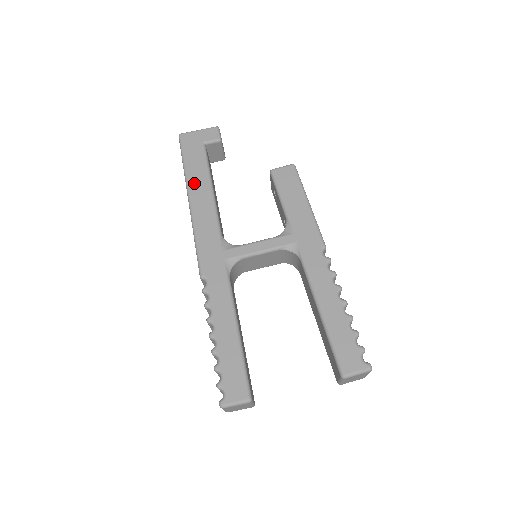
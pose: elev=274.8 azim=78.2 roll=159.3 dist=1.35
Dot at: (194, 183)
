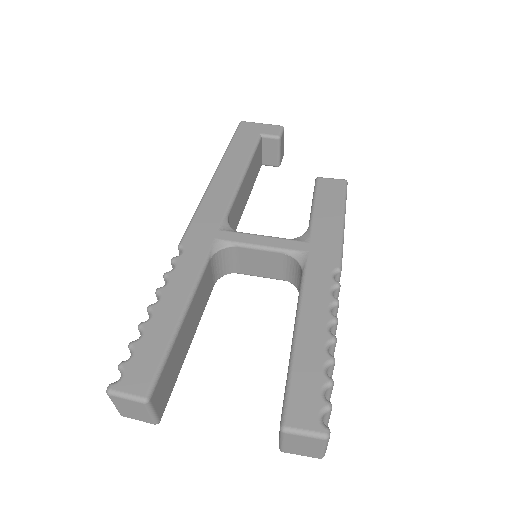
Dot at: (229, 162)
